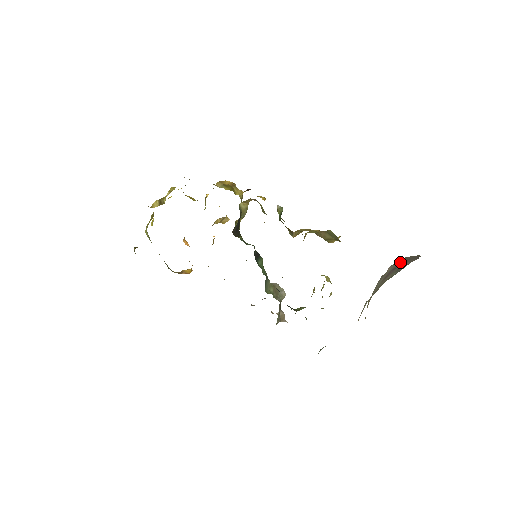
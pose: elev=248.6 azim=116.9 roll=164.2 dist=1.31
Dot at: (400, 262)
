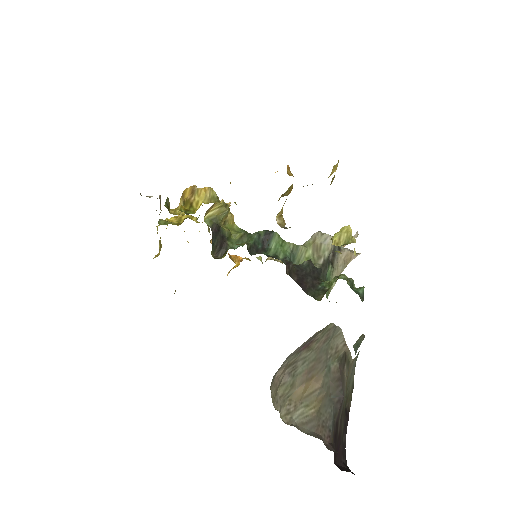
Dot at: (293, 352)
